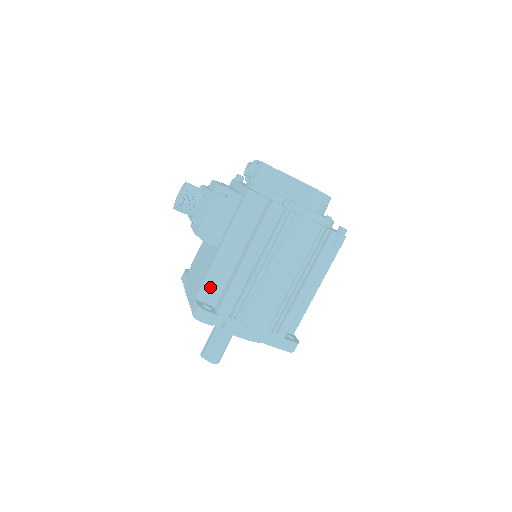
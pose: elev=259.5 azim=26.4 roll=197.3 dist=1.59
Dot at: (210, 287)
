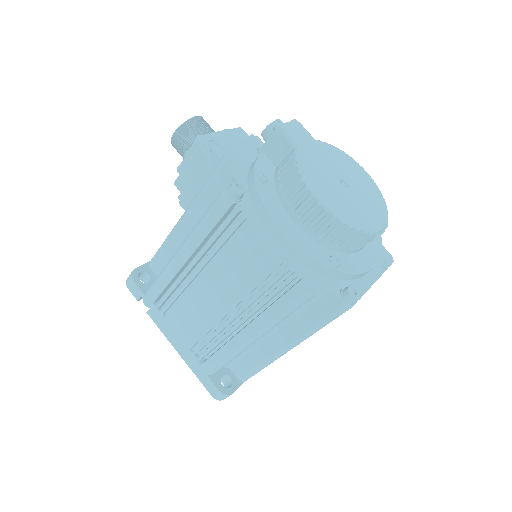
Dot at: (161, 257)
